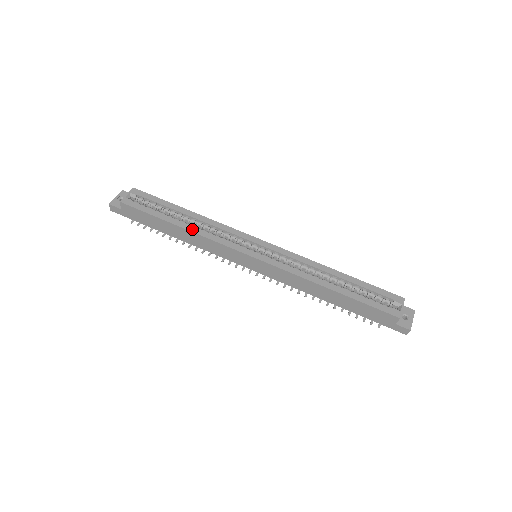
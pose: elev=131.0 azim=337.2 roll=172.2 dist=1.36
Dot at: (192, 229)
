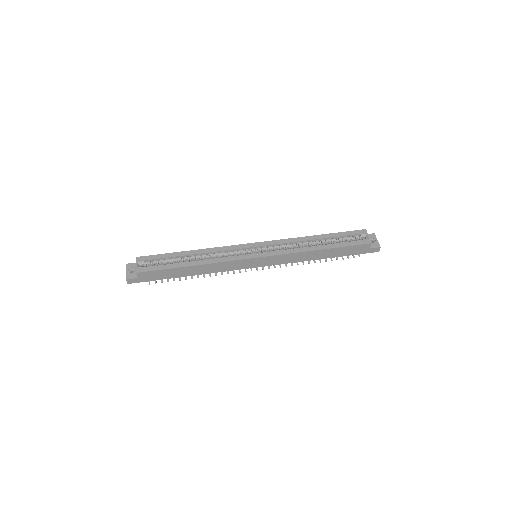
Dot at: (203, 262)
